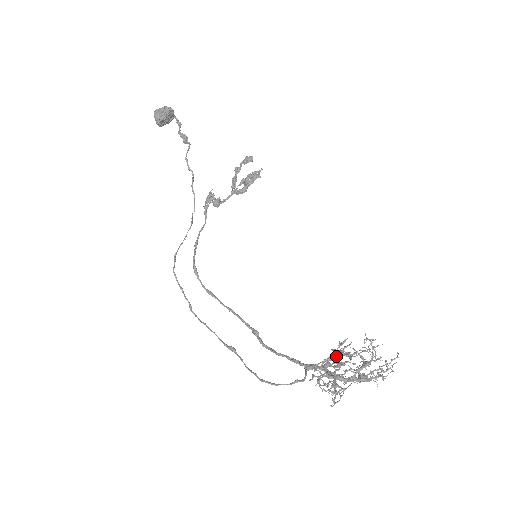
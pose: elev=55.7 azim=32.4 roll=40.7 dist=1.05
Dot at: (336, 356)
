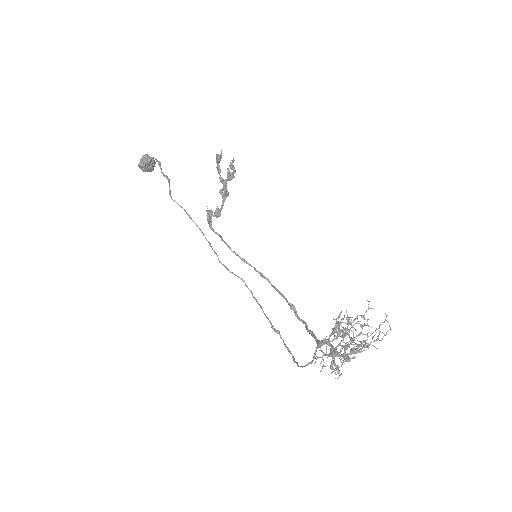
Dot at: (336, 330)
